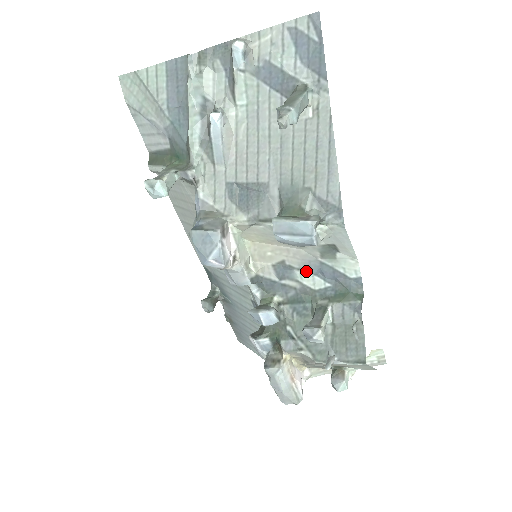
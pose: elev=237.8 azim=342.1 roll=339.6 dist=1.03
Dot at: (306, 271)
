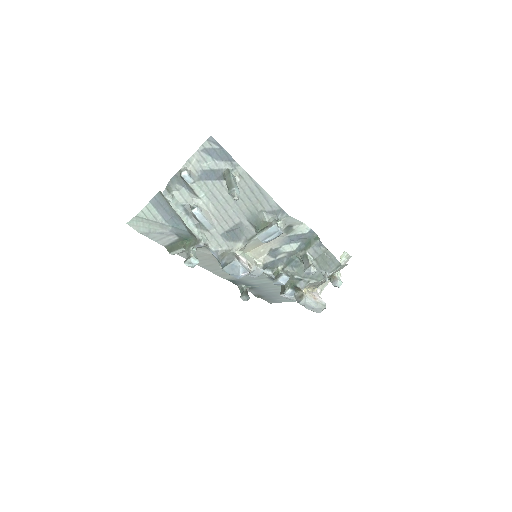
Dot at: (284, 245)
